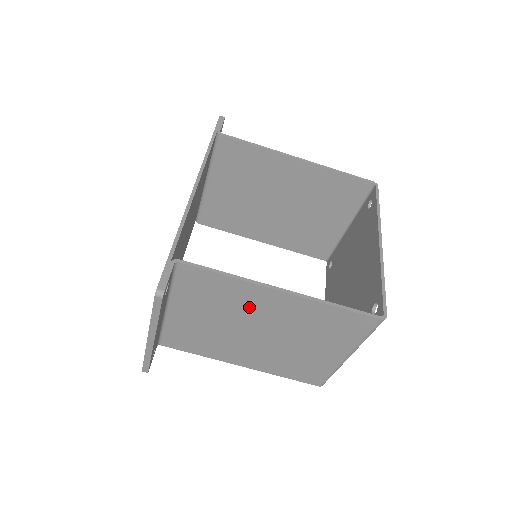
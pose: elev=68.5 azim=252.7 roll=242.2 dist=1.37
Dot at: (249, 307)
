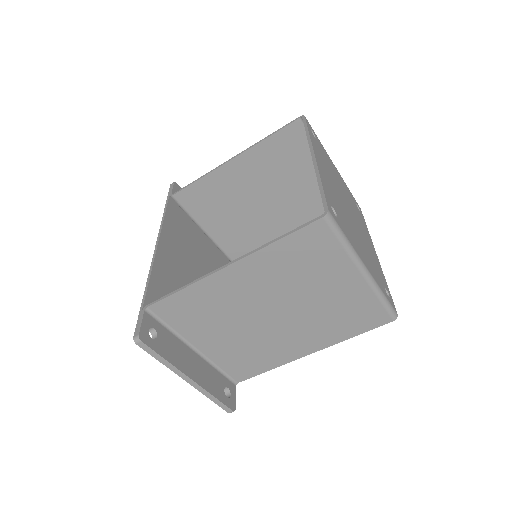
Dot at: (232, 299)
